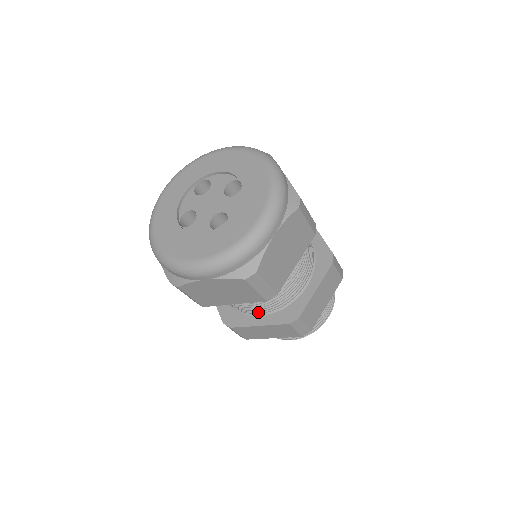
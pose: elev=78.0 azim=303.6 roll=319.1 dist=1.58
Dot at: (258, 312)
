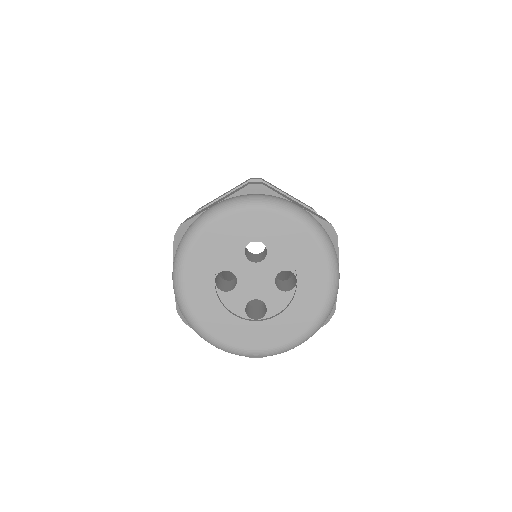
Dot at: occluded
